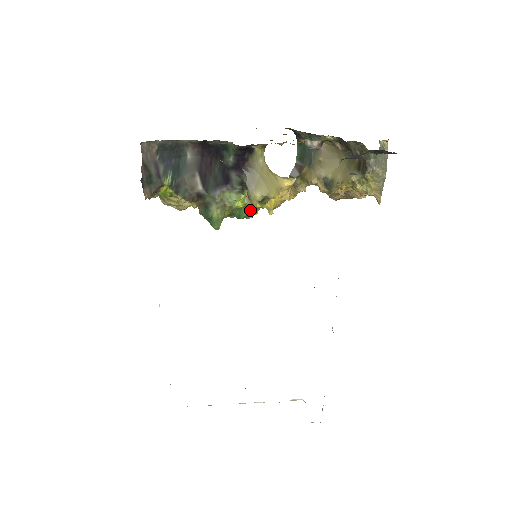
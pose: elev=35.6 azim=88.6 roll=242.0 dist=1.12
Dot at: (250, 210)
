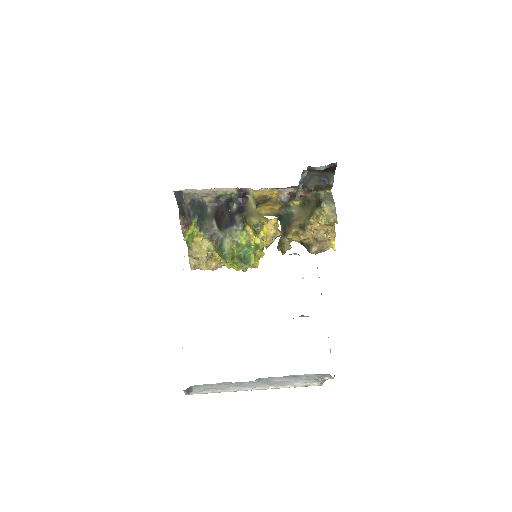
Dot at: (251, 247)
